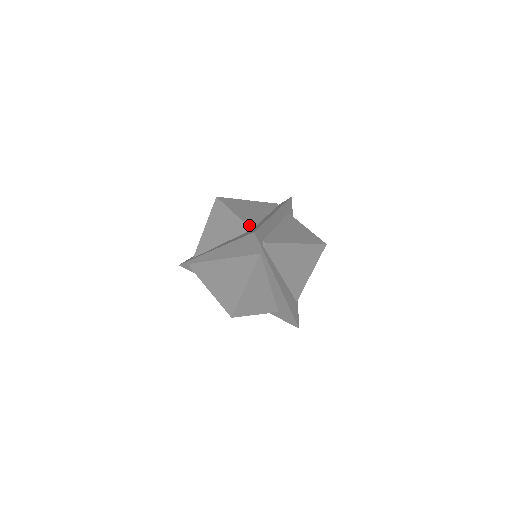
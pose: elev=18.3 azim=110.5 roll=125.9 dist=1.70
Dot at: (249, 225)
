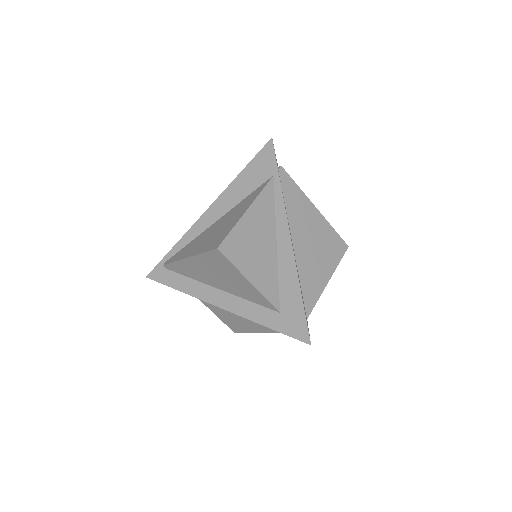
Dot at: occluded
